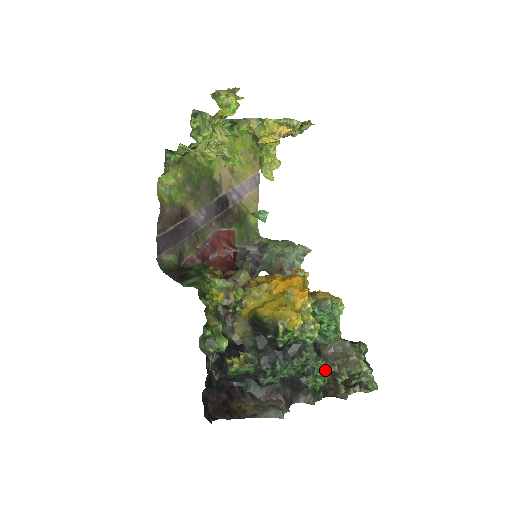
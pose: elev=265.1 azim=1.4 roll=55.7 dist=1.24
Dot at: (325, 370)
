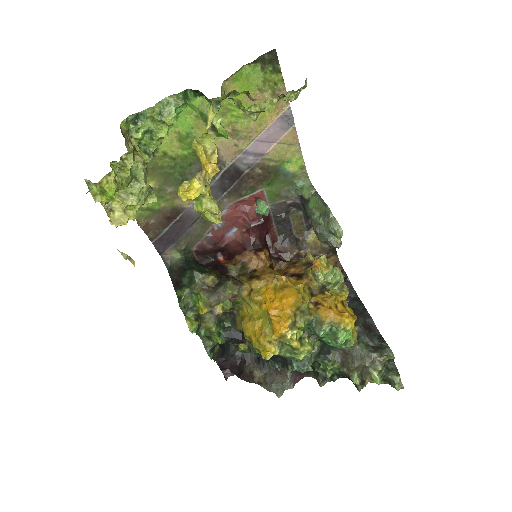
Dot at: (334, 367)
